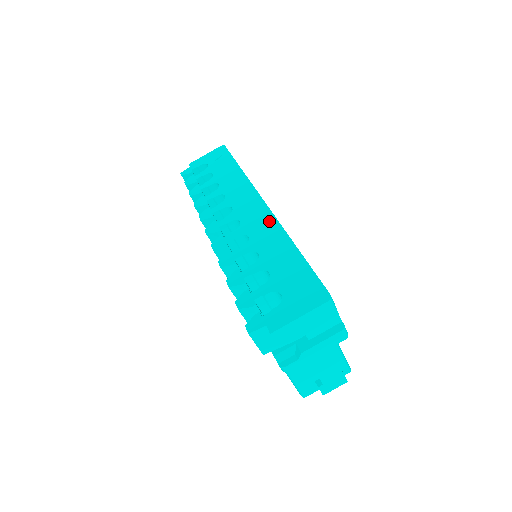
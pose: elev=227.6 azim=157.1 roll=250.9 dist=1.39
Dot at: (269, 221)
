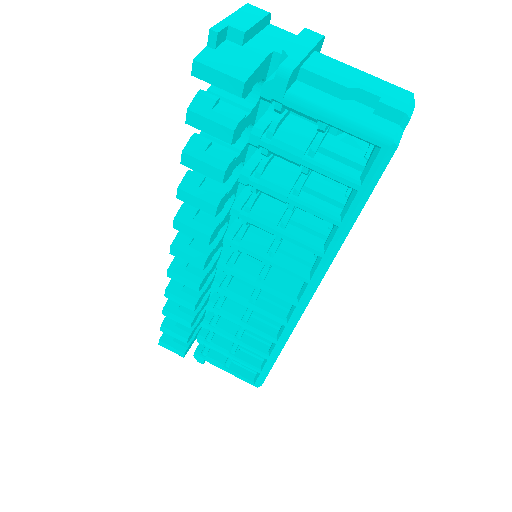
Dot at: occluded
